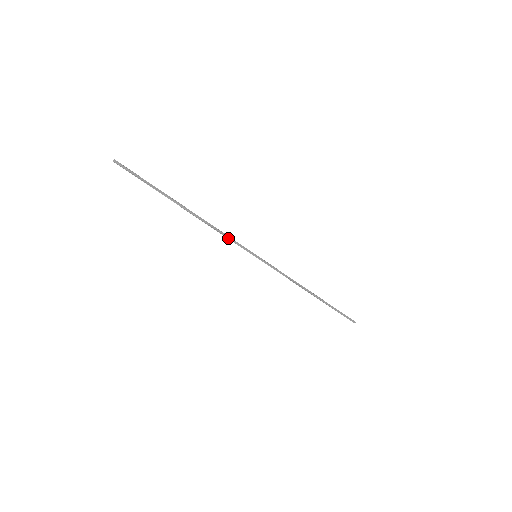
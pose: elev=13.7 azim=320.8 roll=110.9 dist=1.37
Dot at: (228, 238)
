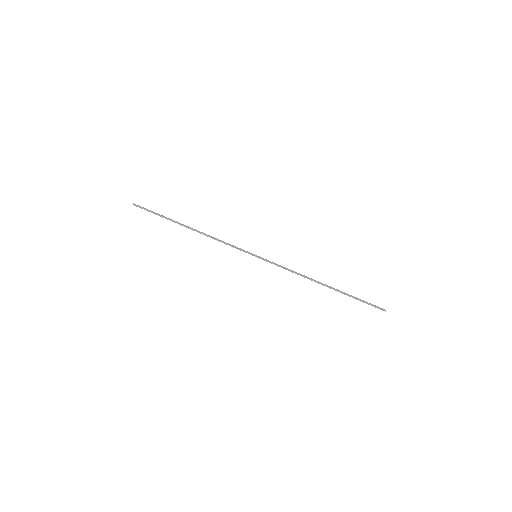
Dot at: occluded
